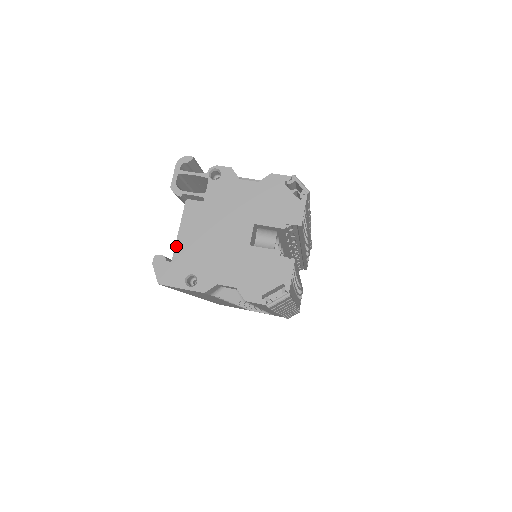
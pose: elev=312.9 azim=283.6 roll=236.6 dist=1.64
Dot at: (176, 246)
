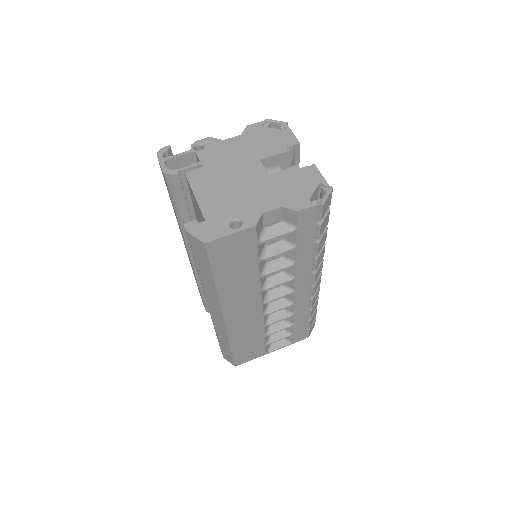
Dot at: (201, 207)
